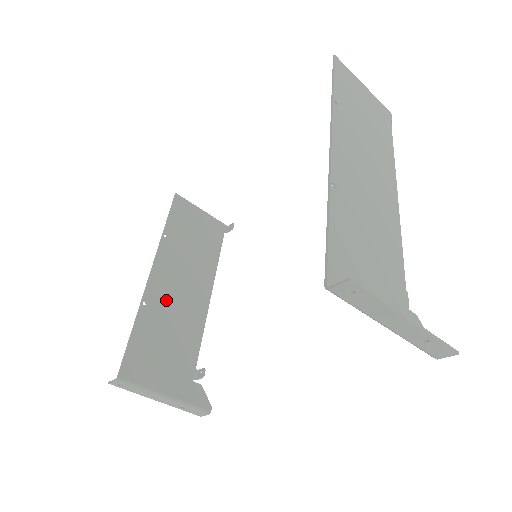
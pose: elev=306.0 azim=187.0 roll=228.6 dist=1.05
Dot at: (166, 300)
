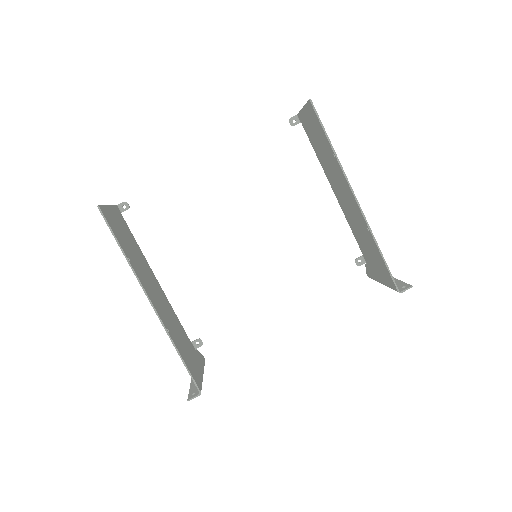
Dot at: (164, 314)
